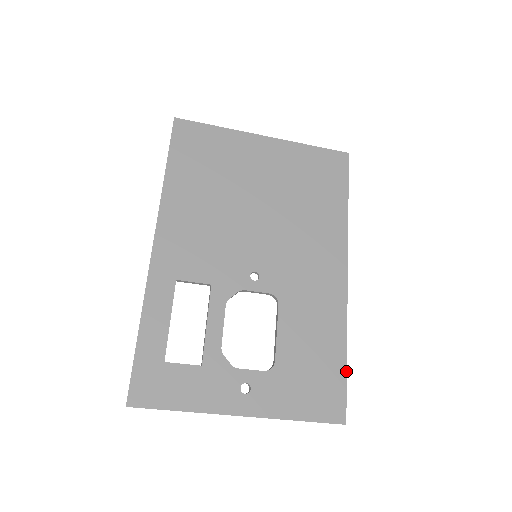
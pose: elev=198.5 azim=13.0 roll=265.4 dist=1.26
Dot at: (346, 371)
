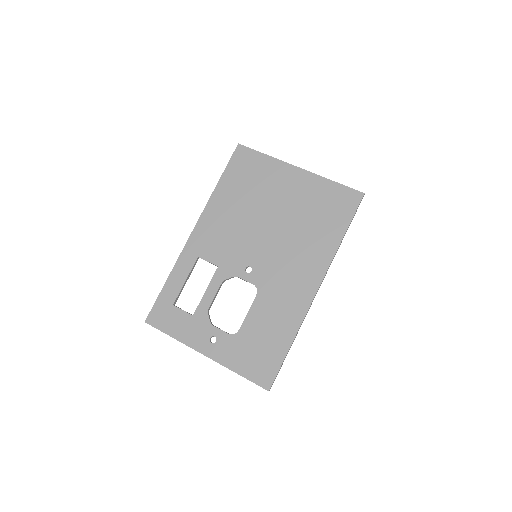
Dot at: (285, 357)
